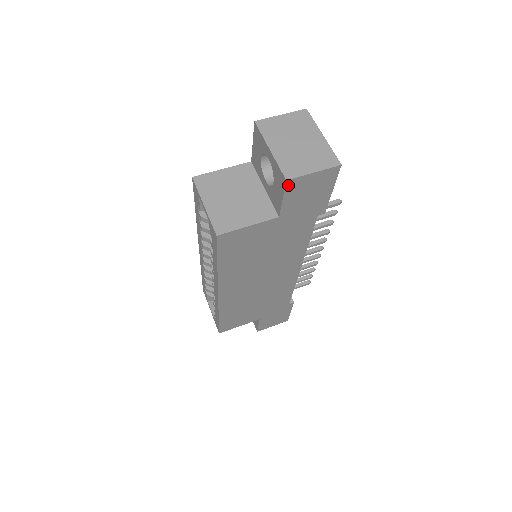
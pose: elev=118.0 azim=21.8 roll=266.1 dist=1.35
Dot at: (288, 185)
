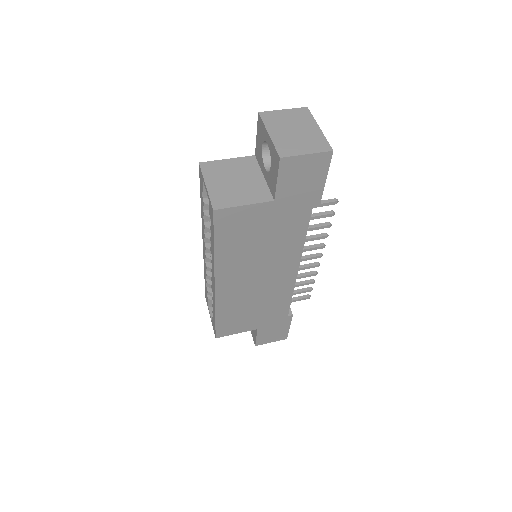
Dot at: (282, 164)
